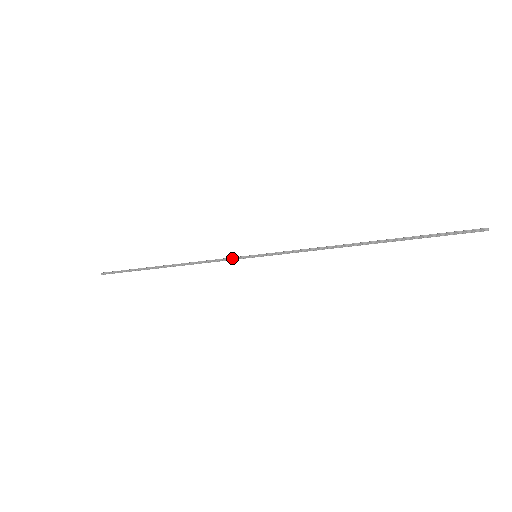
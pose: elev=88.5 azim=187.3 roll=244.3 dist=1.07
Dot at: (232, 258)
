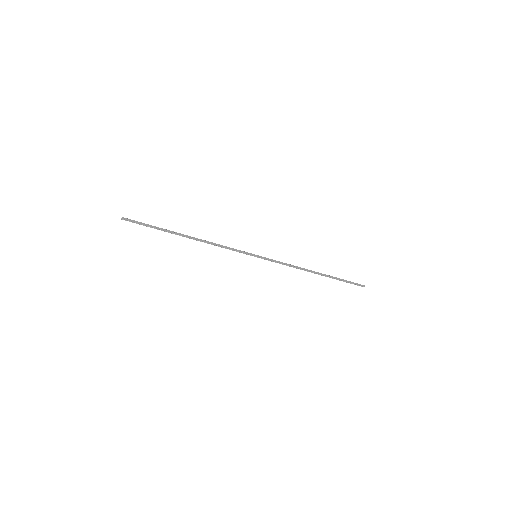
Dot at: (240, 252)
